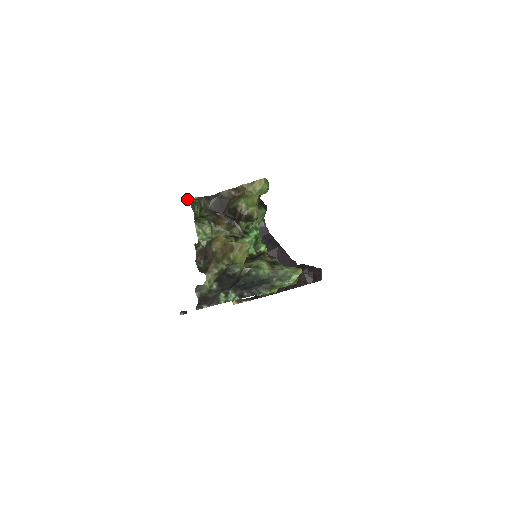
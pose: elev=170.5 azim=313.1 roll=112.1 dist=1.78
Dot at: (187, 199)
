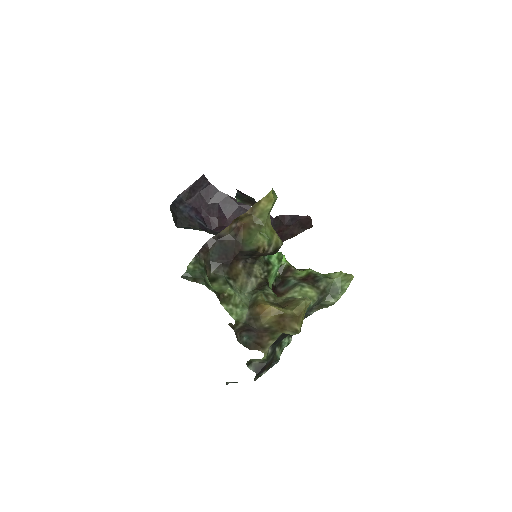
Dot at: (189, 275)
